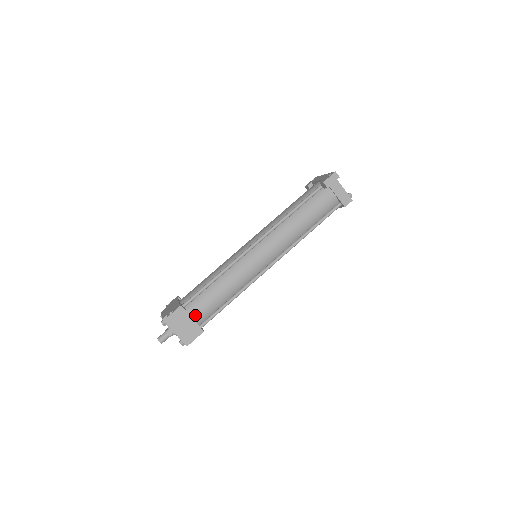
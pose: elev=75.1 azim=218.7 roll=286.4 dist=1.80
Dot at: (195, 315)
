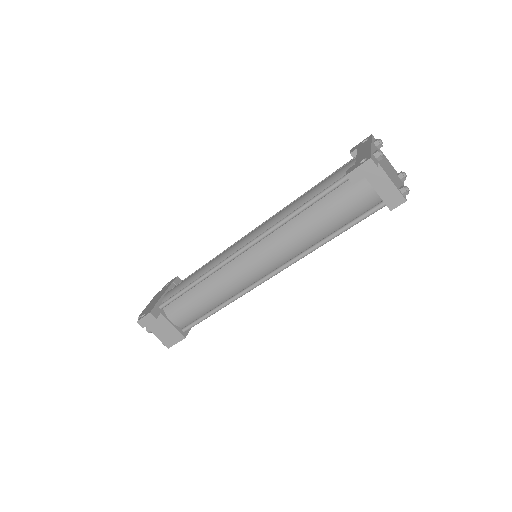
Dot at: (174, 319)
